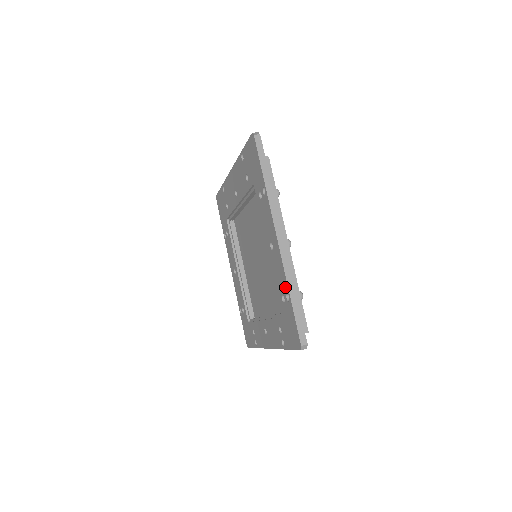
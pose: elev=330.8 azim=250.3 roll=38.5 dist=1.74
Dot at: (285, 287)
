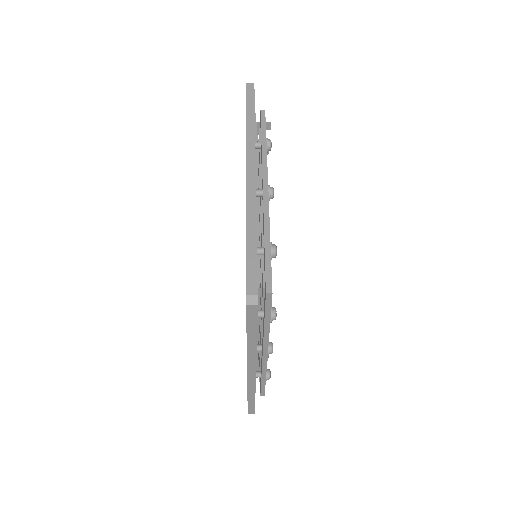
Dot at: occluded
